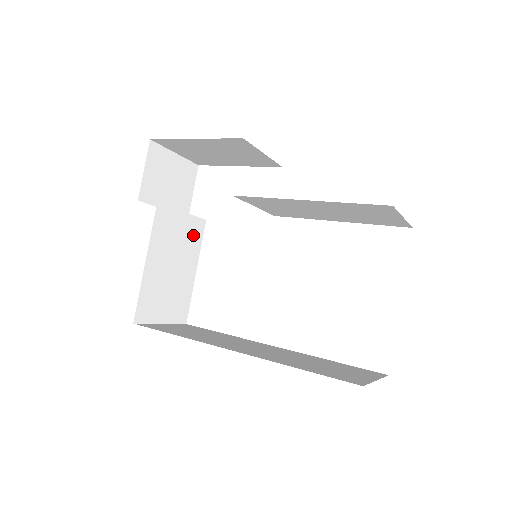
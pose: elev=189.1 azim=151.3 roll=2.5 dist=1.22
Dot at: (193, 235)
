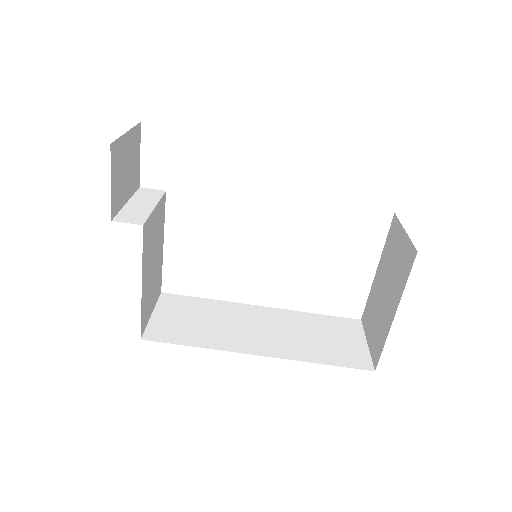
Dot at: (160, 217)
